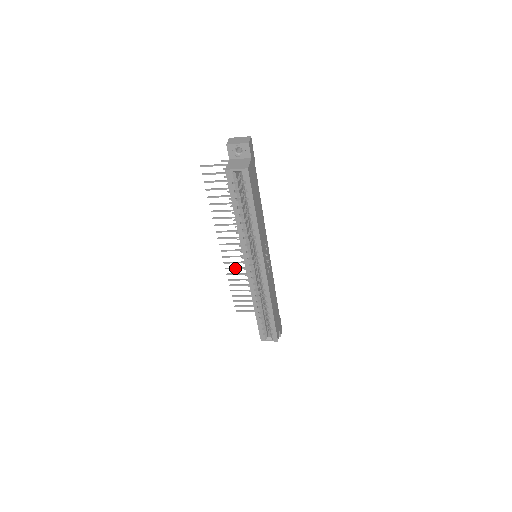
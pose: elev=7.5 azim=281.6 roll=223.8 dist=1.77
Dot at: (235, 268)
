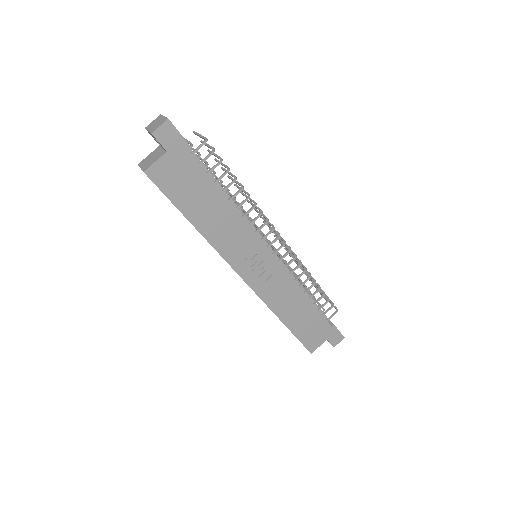
Dot at: occluded
